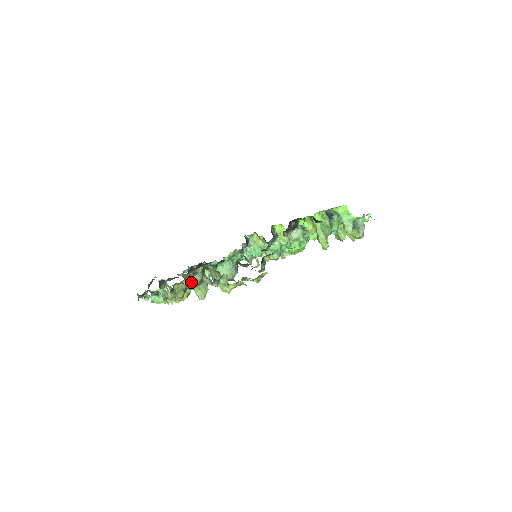
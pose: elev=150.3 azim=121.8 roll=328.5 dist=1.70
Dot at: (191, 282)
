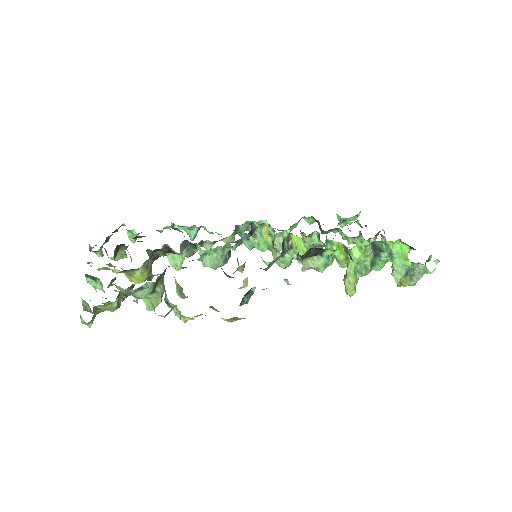
Dot at: (133, 294)
